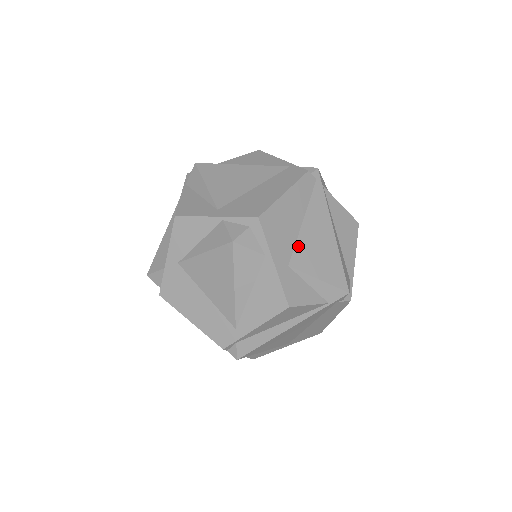
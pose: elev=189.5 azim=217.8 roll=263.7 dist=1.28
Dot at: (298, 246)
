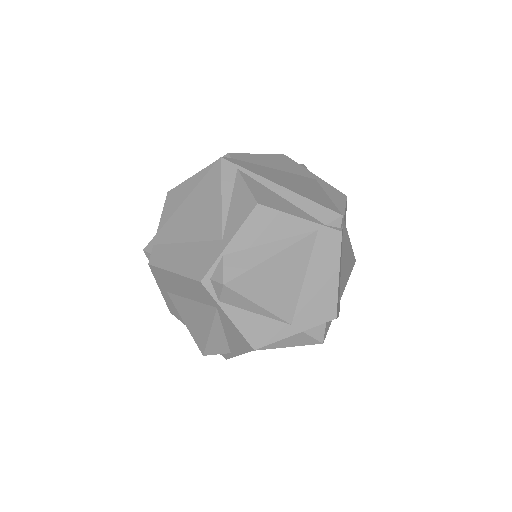
Dot at: (341, 285)
